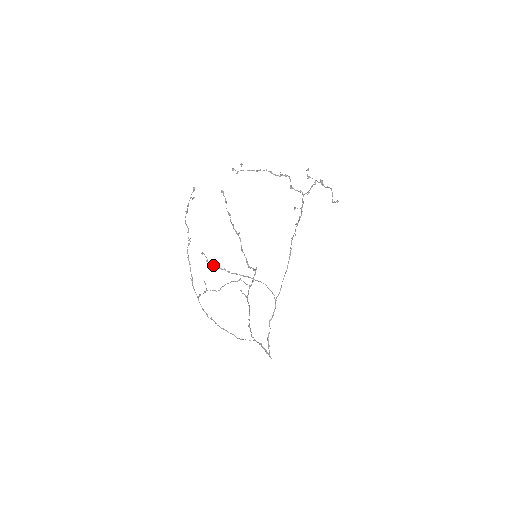
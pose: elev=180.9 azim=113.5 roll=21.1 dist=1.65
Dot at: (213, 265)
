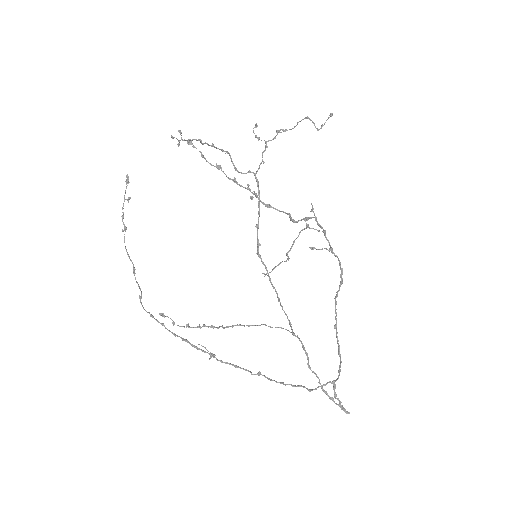
Dot at: (186, 325)
